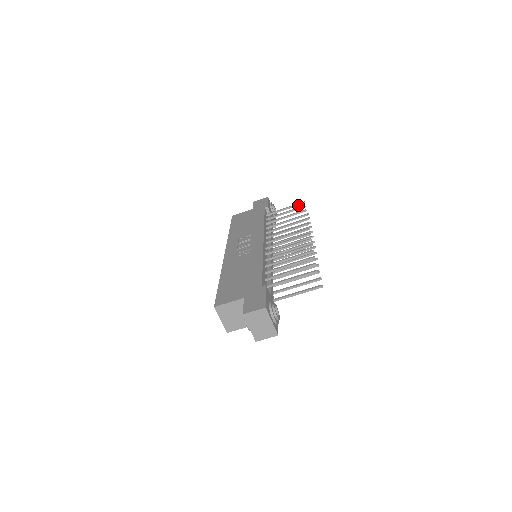
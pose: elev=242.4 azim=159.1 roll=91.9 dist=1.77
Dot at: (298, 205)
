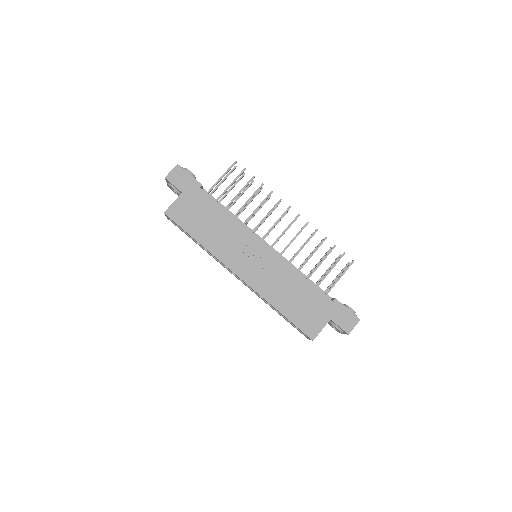
Dot at: occluded
